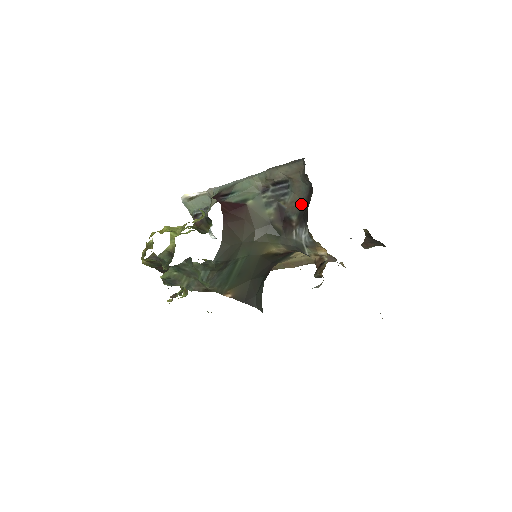
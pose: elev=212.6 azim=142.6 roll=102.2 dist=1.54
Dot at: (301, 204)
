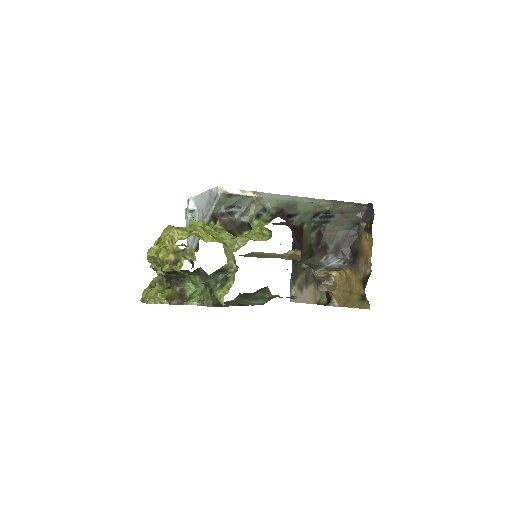
Dot at: (340, 236)
